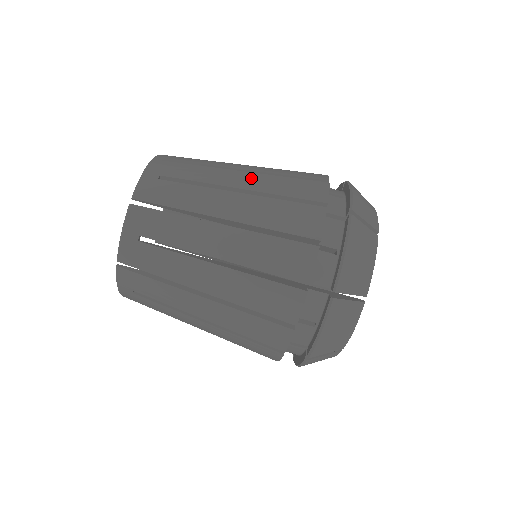
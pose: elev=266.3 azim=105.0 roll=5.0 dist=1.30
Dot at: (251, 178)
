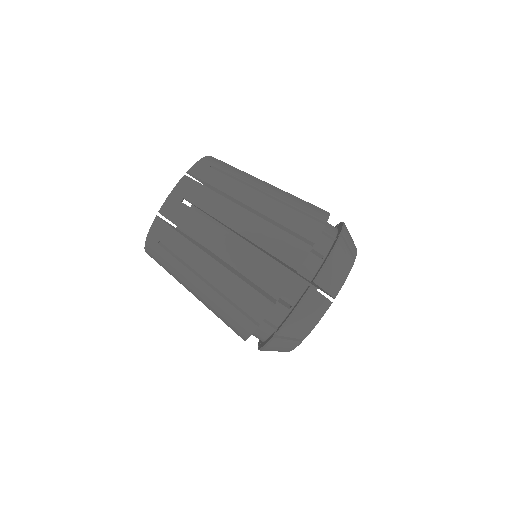
Dot at: (276, 191)
